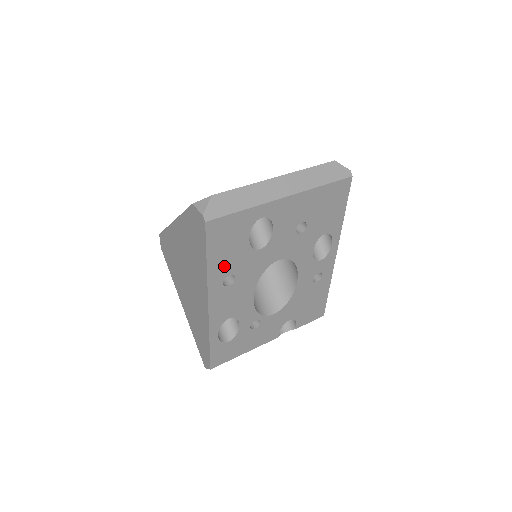
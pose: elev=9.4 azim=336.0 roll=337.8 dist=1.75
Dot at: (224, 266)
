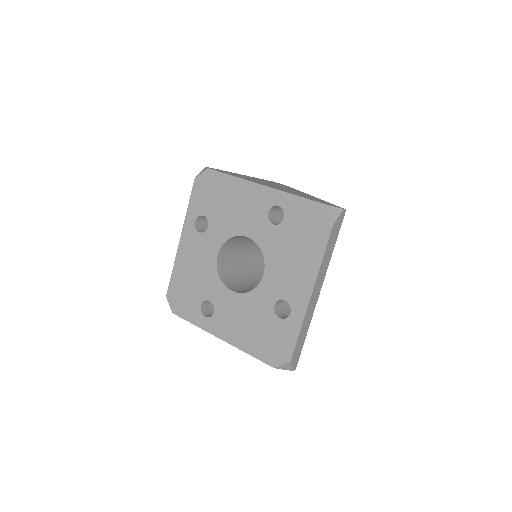
Dot at: occluded
